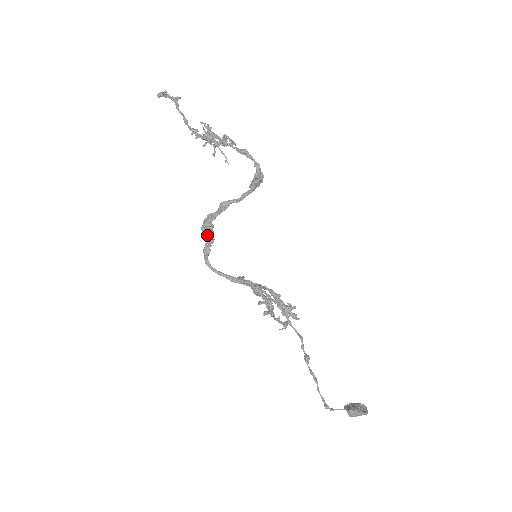
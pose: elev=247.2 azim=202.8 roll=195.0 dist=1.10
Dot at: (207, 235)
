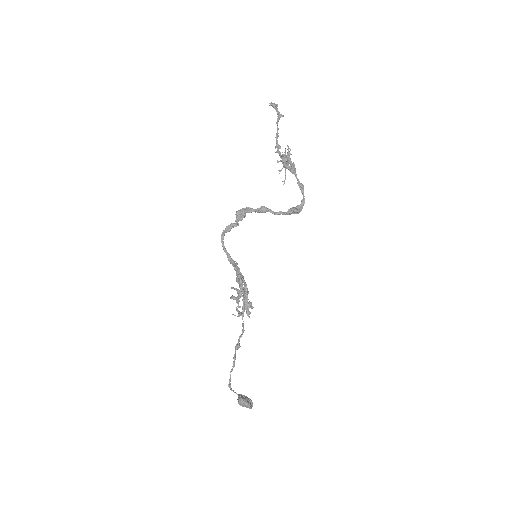
Dot at: (237, 219)
